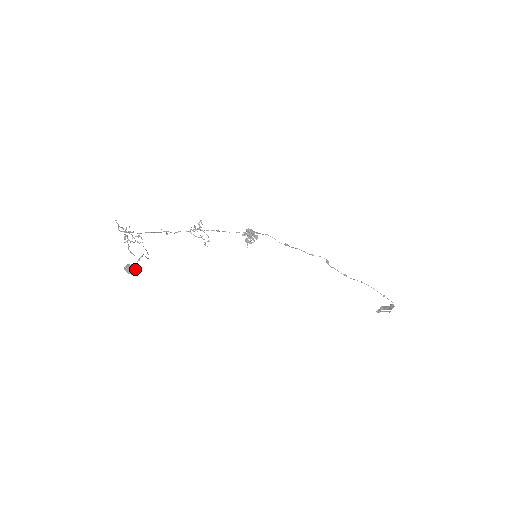
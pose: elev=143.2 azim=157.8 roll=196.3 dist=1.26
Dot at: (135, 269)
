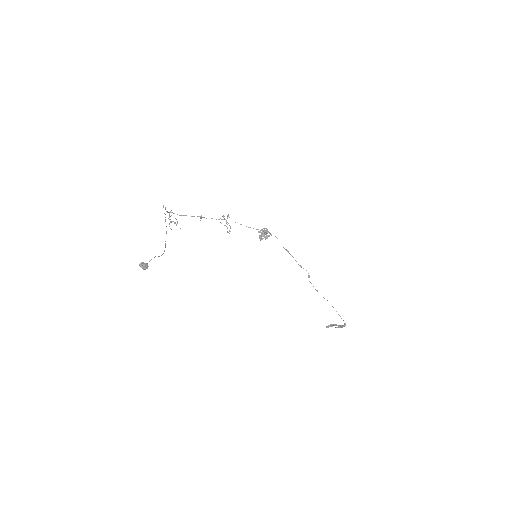
Dot at: (146, 266)
